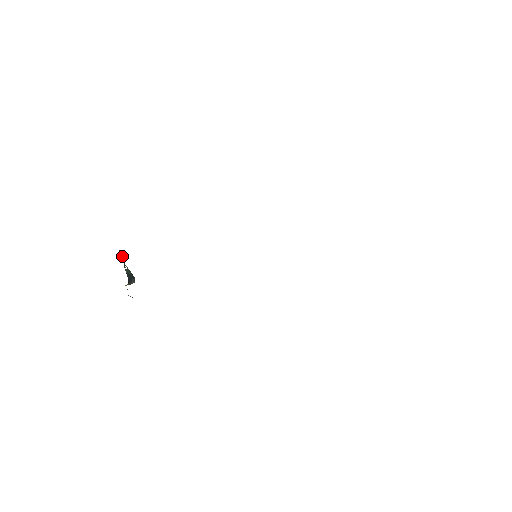
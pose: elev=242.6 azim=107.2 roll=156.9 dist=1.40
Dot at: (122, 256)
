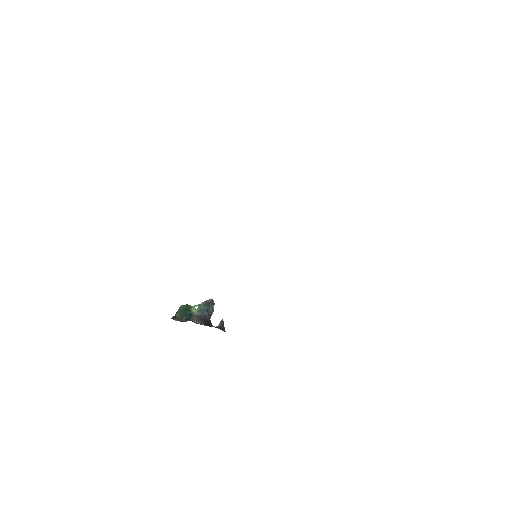
Dot at: (183, 313)
